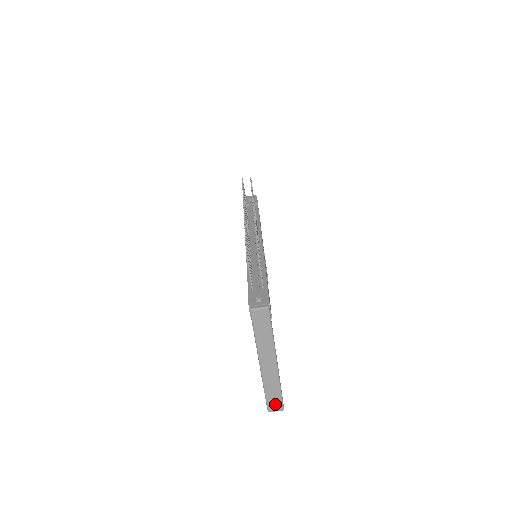
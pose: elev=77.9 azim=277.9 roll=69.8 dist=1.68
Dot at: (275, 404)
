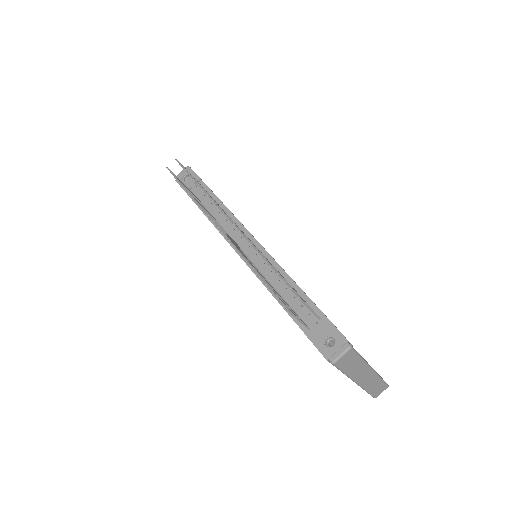
Dot at: (380, 390)
